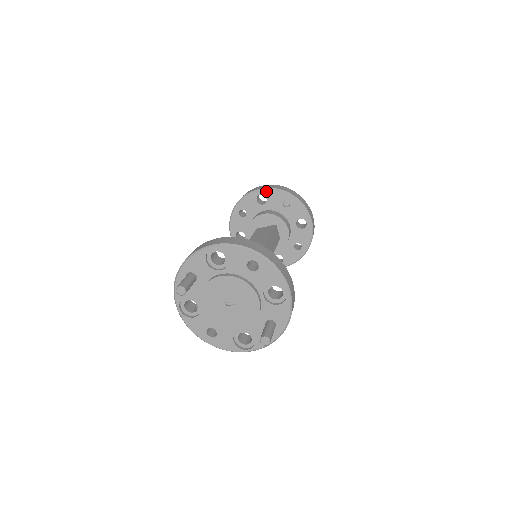
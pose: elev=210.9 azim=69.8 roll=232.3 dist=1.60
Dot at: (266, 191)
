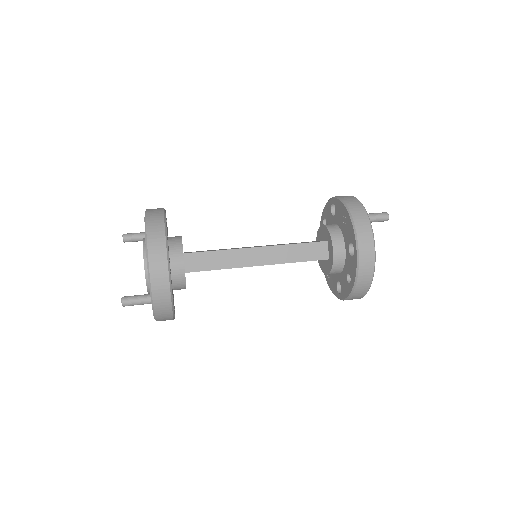
Dot at: (336, 200)
